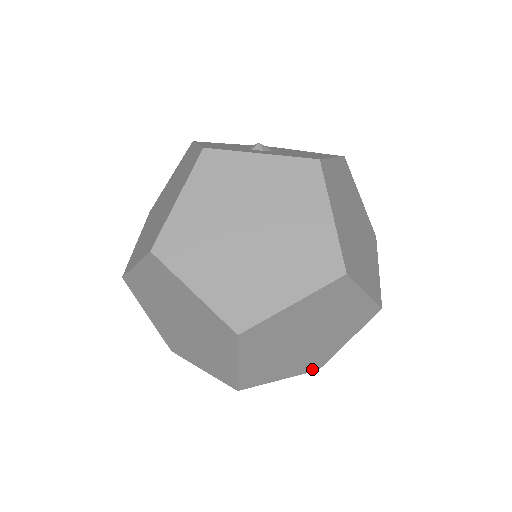
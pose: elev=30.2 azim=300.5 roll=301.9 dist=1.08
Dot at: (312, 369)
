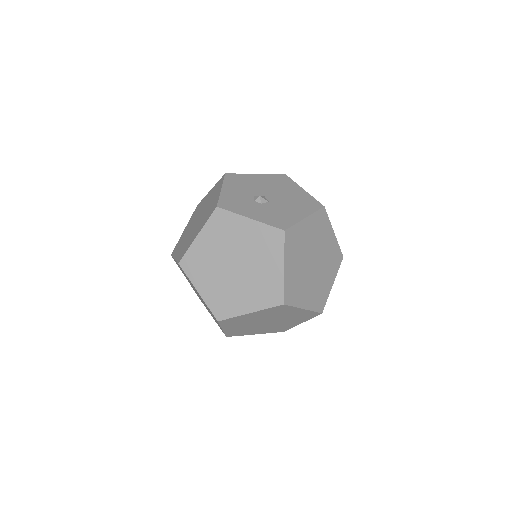
Dot at: (279, 331)
